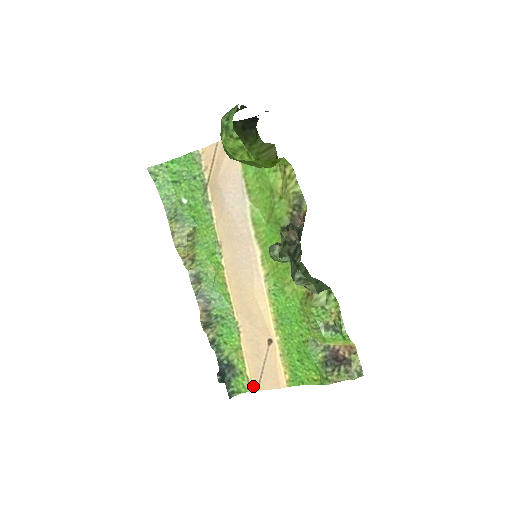
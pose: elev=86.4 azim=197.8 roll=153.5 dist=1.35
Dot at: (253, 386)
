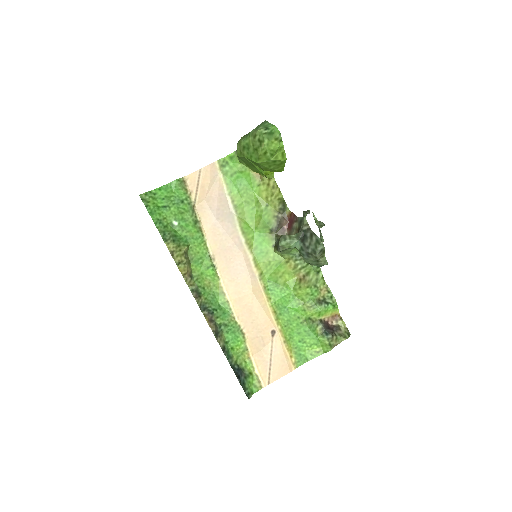
Dot at: (264, 382)
